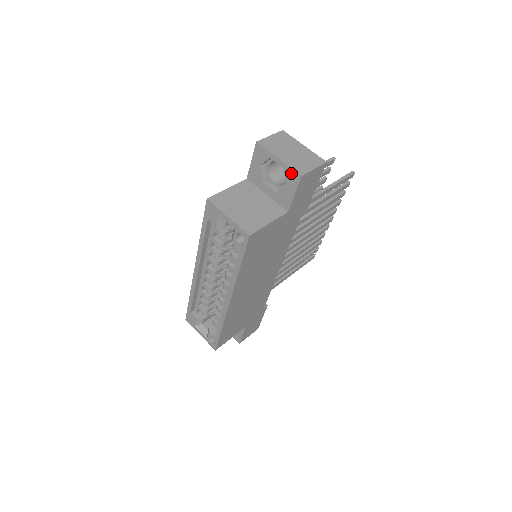
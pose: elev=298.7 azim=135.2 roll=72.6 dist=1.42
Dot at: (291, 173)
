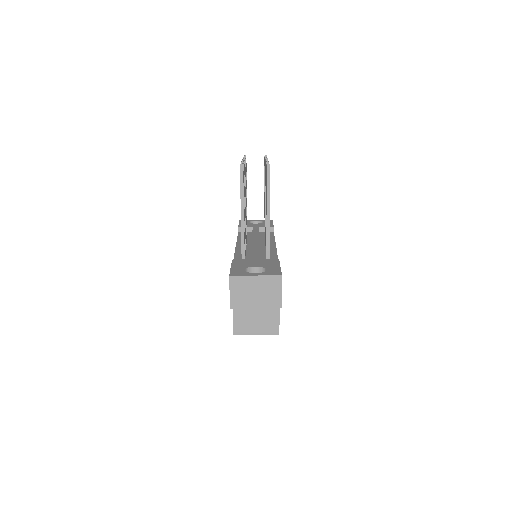
Dot at: (272, 307)
